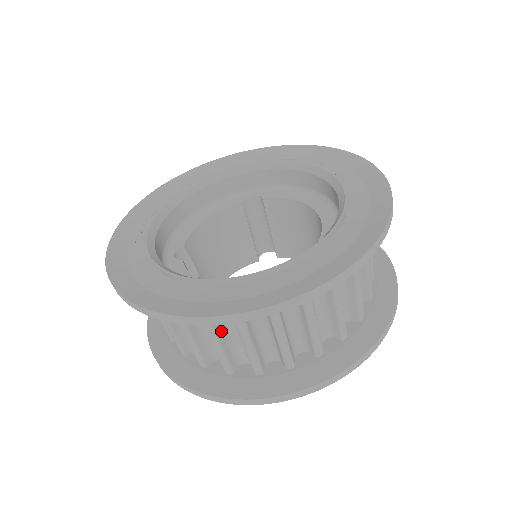
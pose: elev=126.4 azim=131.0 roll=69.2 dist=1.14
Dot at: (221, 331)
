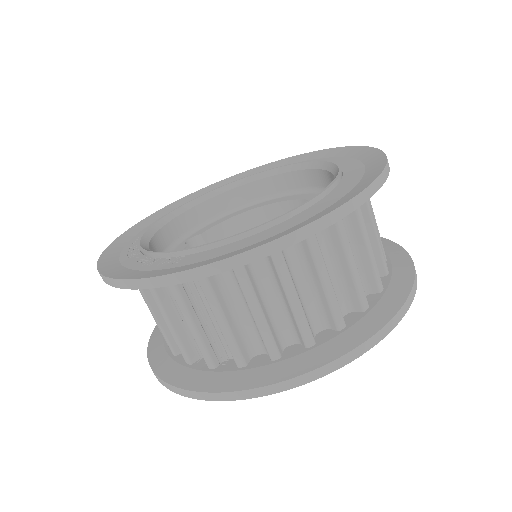
Dot at: occluded
